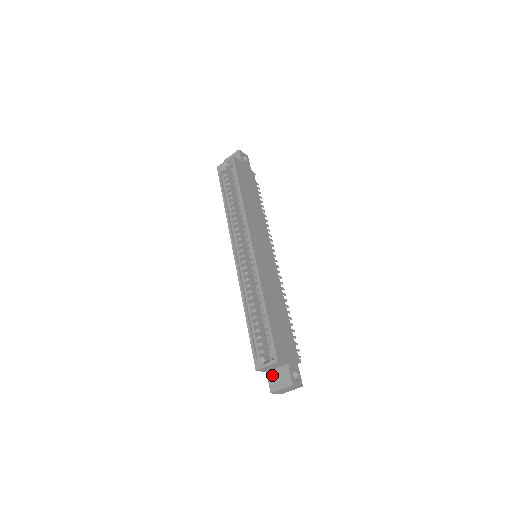
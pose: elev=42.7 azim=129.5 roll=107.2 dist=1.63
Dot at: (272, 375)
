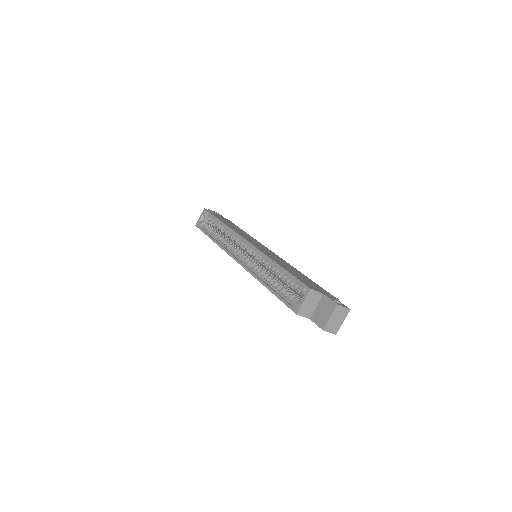
Dot at: (315, 316)
